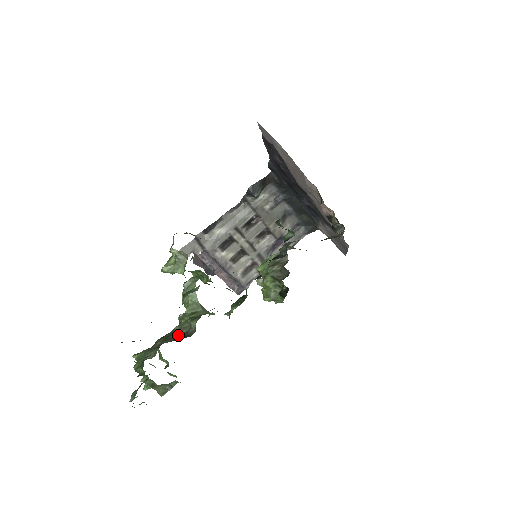
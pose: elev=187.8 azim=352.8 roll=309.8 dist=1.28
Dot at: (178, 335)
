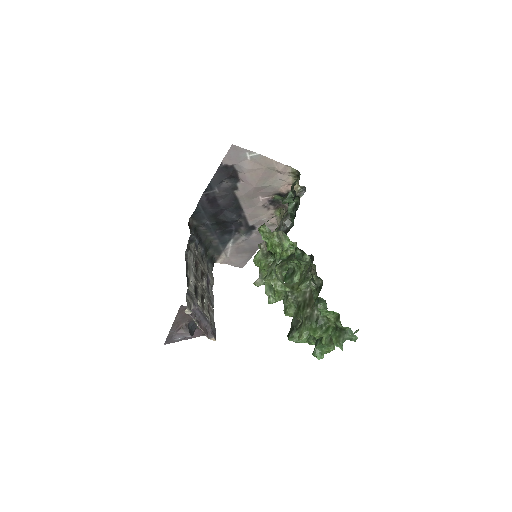
Dot at: (310, 296)
